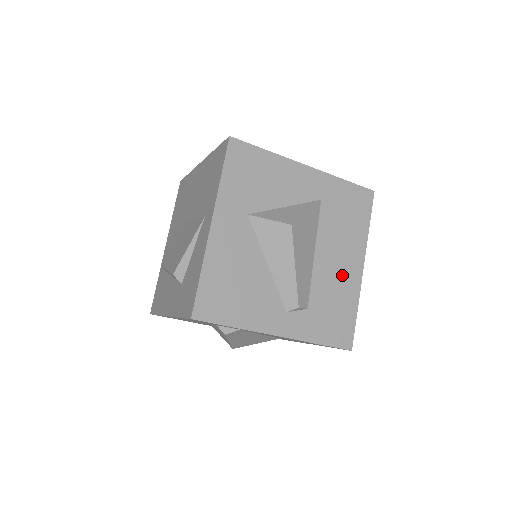
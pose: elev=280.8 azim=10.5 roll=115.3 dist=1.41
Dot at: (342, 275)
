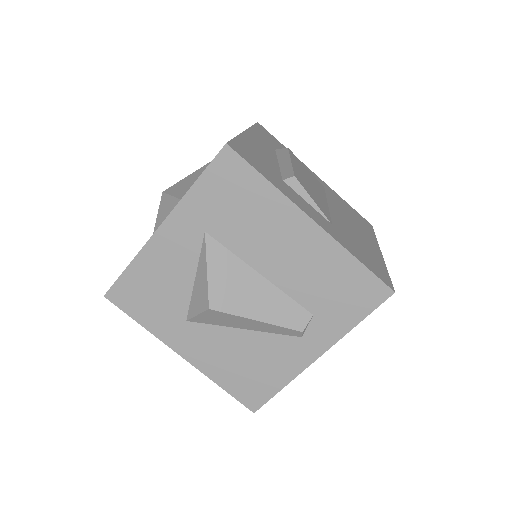
Dot at: (304, 255)
